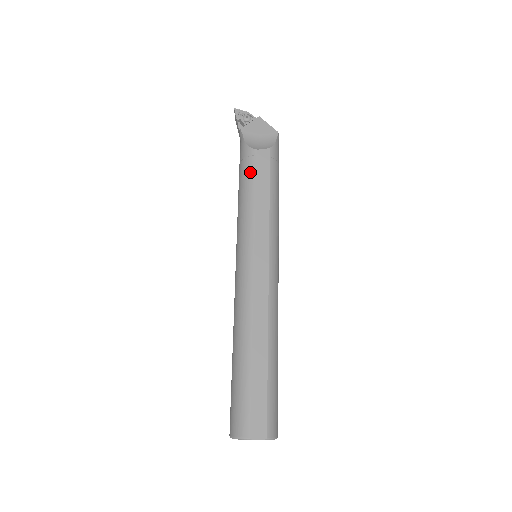
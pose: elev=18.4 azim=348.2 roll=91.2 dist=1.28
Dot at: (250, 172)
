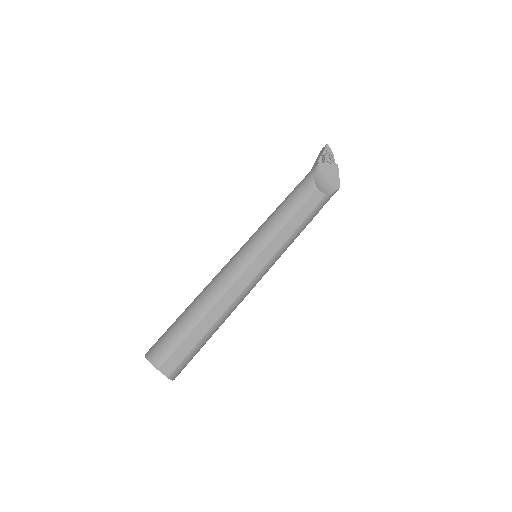
Dot at: (300, 200)
